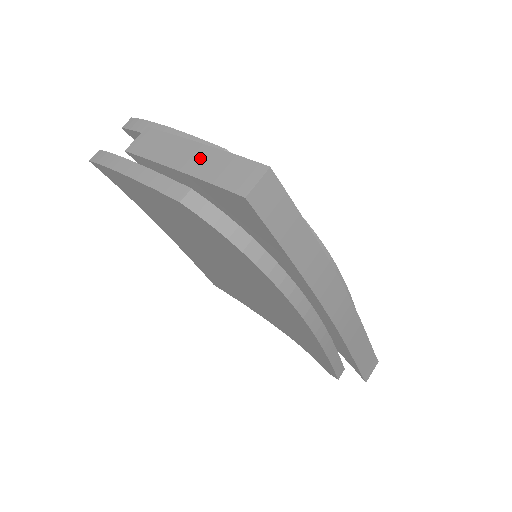
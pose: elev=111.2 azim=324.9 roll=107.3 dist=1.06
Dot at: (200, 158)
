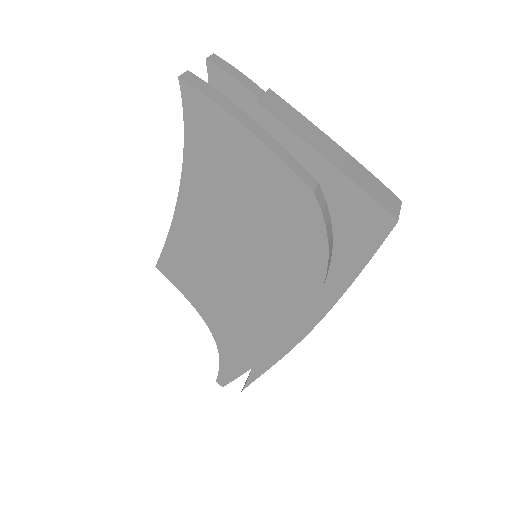
Dot at: (346, 161)
